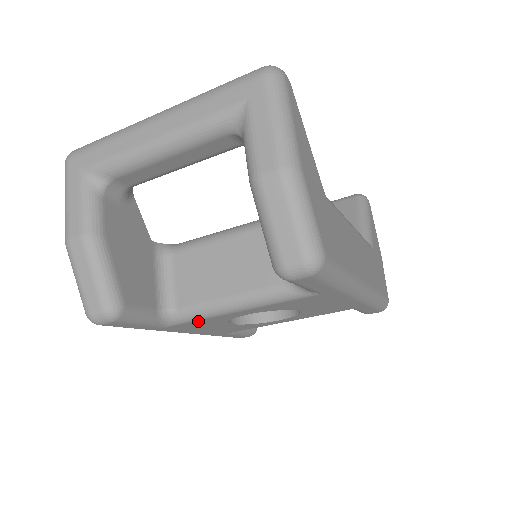
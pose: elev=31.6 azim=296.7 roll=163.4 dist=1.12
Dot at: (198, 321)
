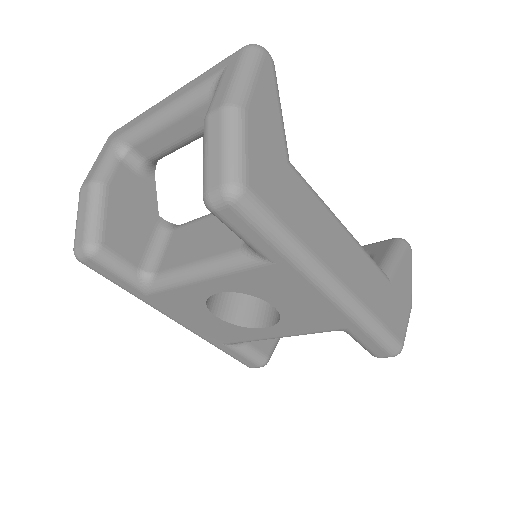
Dot at: (173, 291)
